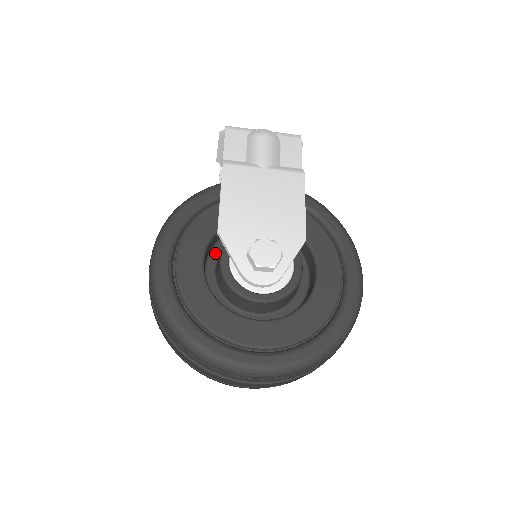
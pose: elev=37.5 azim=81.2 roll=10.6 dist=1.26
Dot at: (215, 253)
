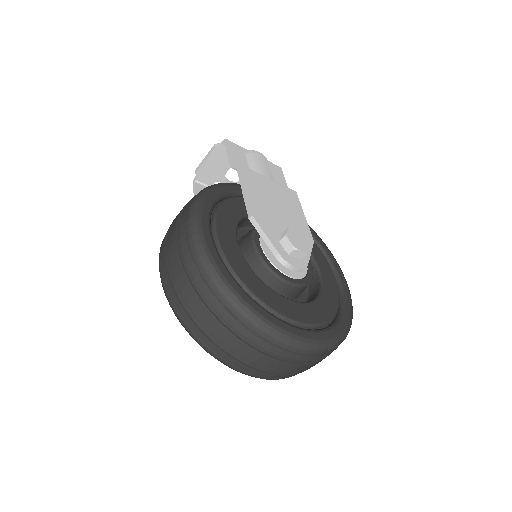
Dot at: occluded
